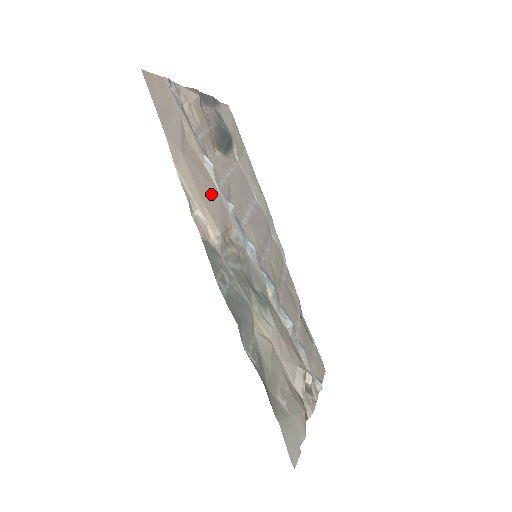
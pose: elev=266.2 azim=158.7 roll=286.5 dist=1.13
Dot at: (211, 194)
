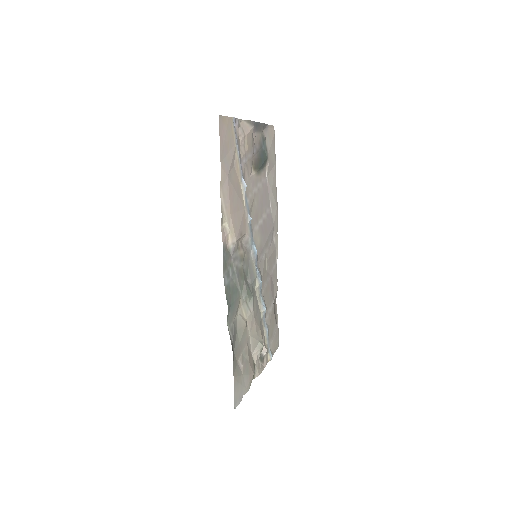
Dot at: (239, 209)
